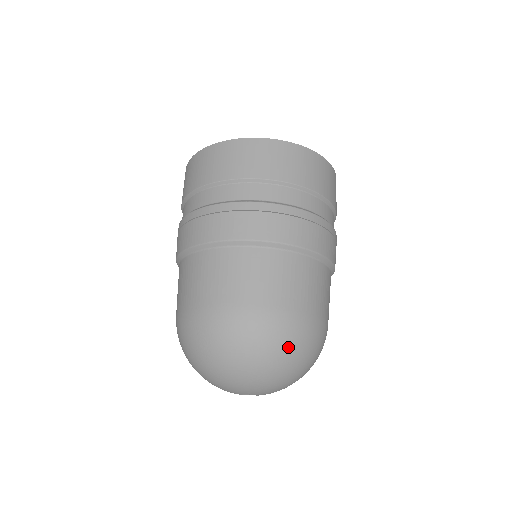
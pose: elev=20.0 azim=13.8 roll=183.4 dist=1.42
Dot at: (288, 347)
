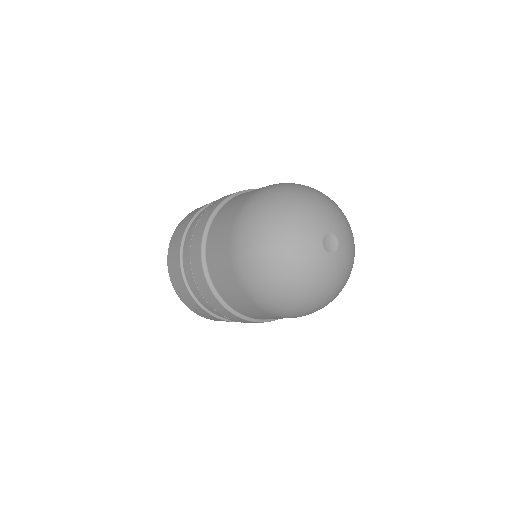
Dot at: (303, 186)
